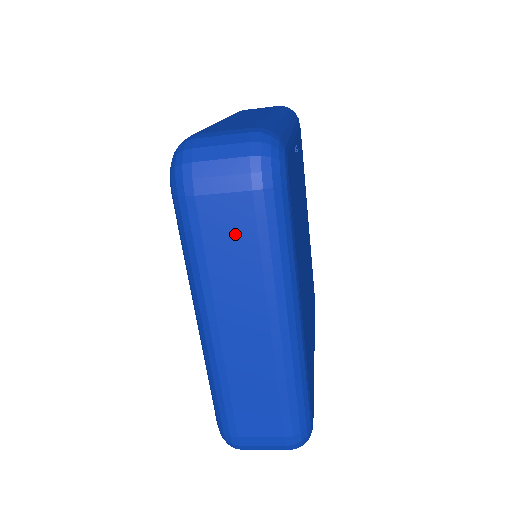
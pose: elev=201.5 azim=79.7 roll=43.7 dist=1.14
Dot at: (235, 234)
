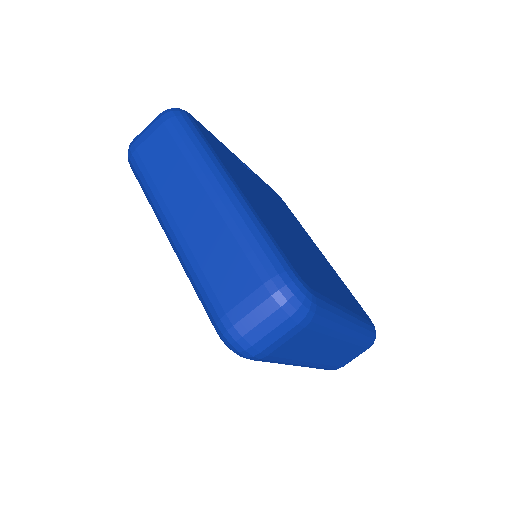
Dot at: (163, 151)
